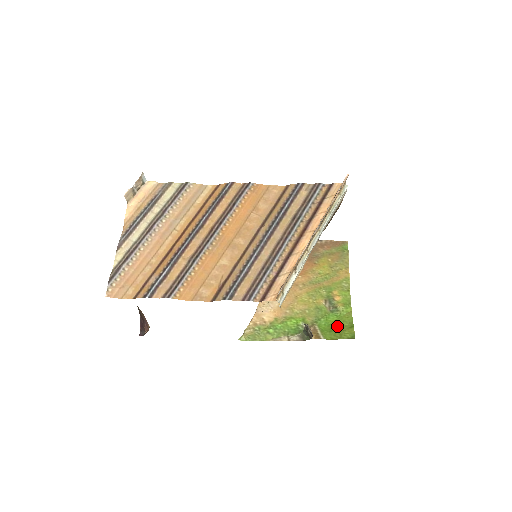
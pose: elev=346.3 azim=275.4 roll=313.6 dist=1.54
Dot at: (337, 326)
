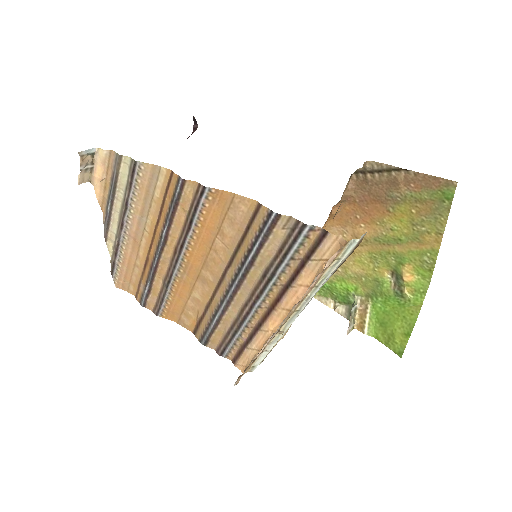
Dot at: (392, 321)
